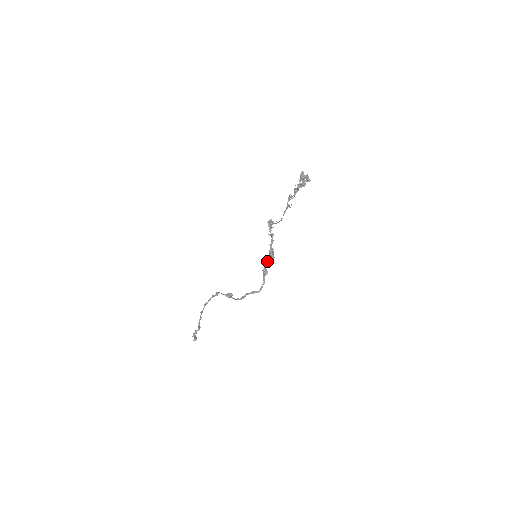
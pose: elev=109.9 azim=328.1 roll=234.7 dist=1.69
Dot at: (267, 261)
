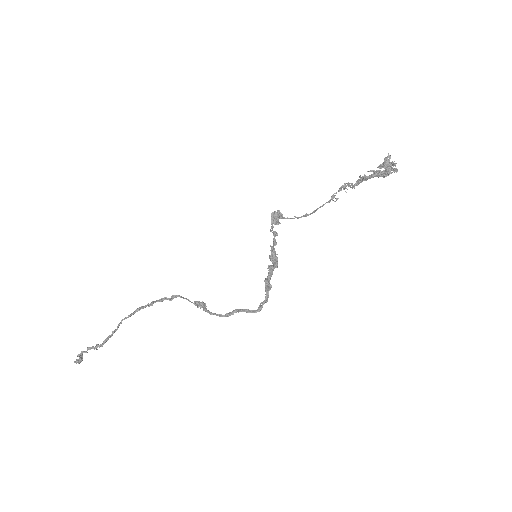
Dot at: (271, 268)
